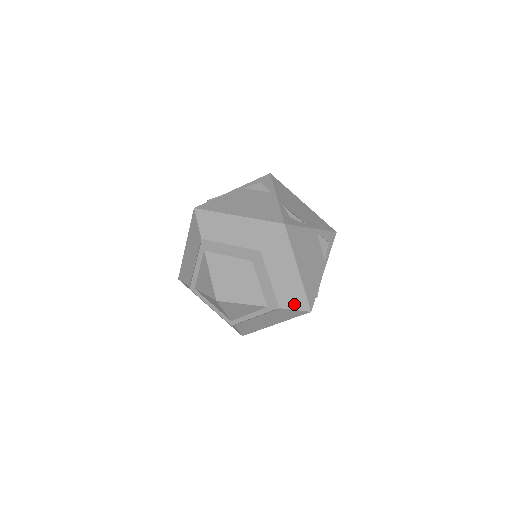
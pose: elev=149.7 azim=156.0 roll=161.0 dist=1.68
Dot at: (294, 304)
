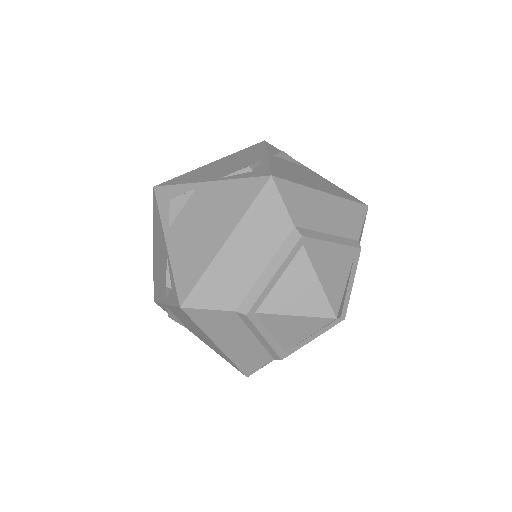
Dot at: occluded
